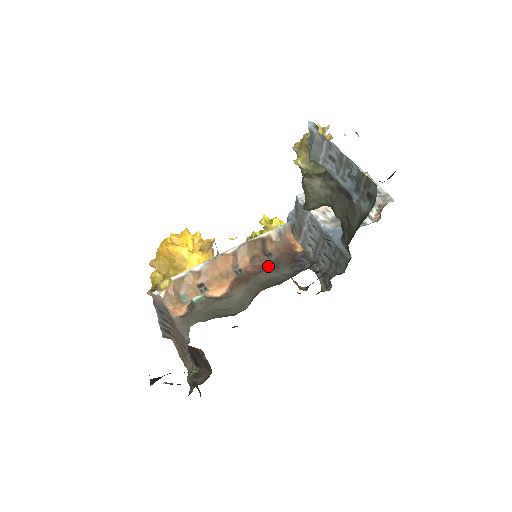
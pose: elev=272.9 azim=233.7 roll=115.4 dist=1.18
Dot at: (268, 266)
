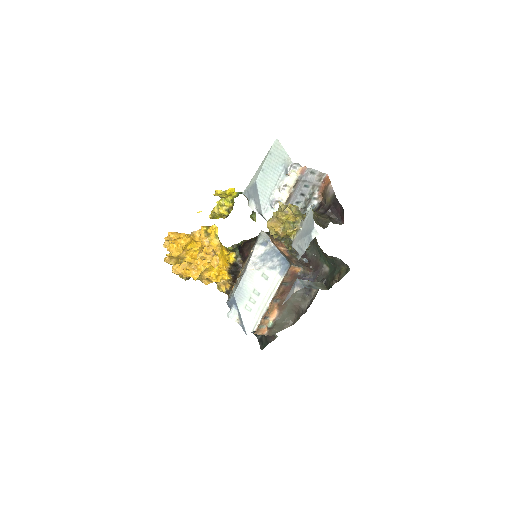
Dot at: (289, 290)
